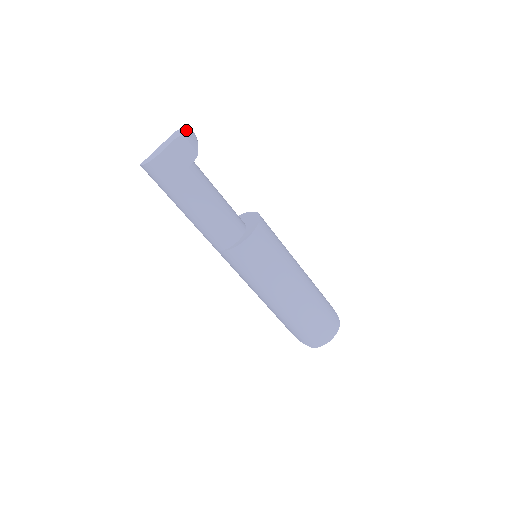
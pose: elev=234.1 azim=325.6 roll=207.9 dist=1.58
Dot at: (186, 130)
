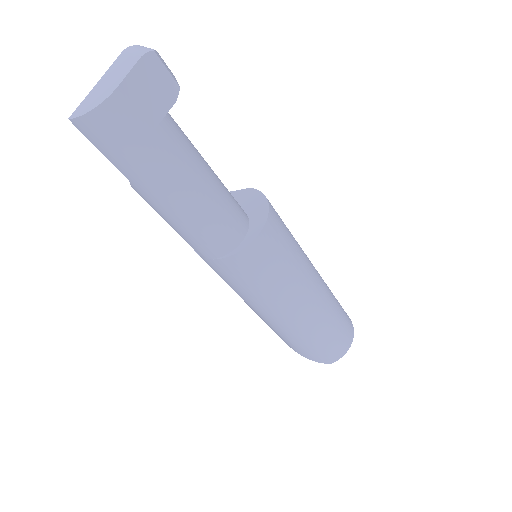
Dot at: occluded
